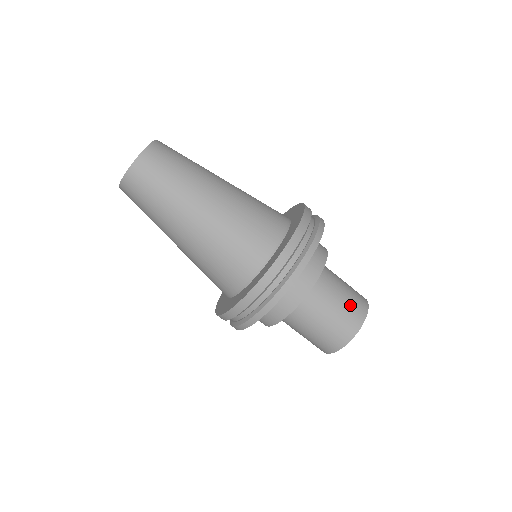
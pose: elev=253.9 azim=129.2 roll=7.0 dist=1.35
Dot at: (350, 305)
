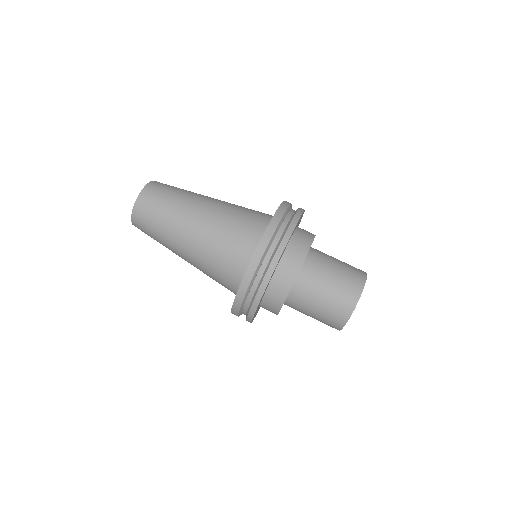
Dot at: (349, 265)
